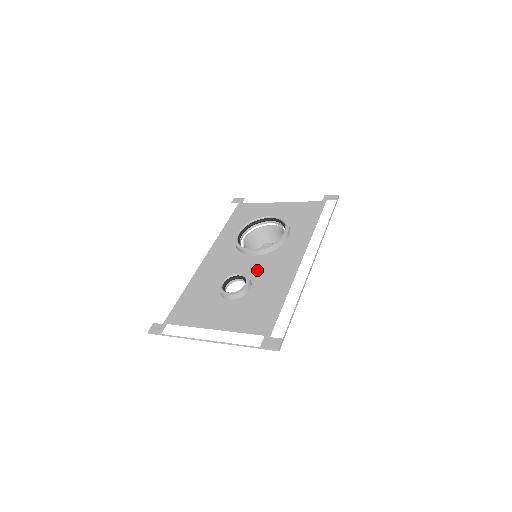
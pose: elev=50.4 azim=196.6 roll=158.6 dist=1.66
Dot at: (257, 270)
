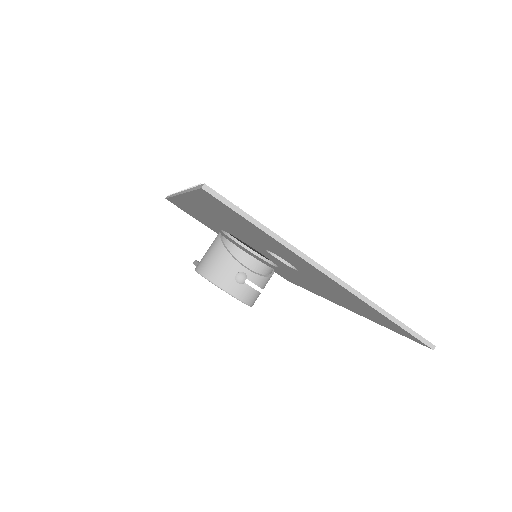
Dot at: occluded
